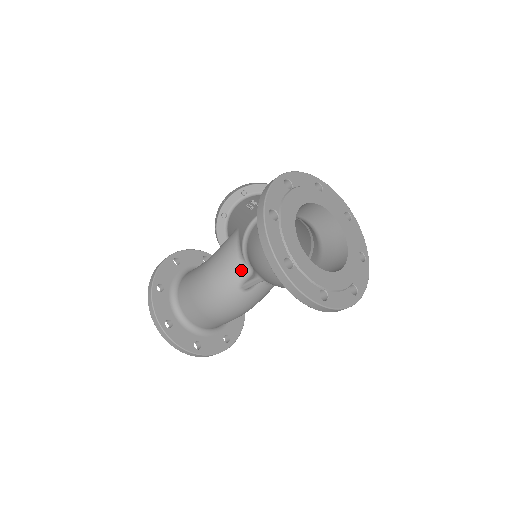
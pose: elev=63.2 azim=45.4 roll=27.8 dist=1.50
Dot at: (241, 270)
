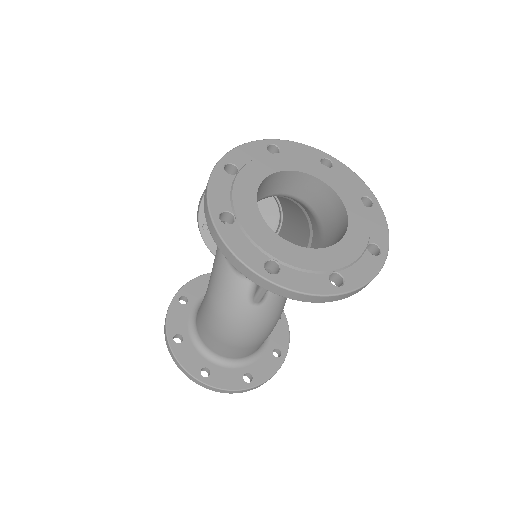
Dot at: (243, 284)
